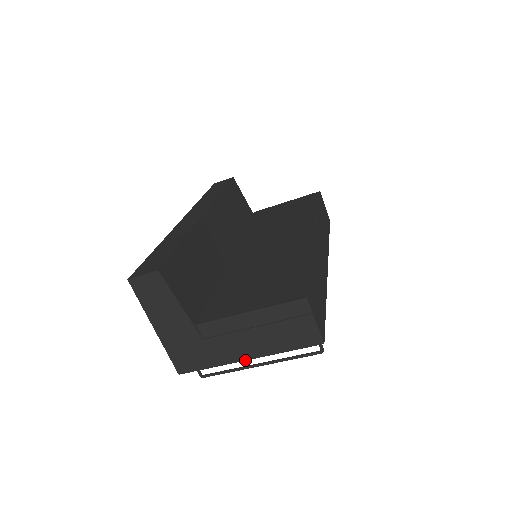
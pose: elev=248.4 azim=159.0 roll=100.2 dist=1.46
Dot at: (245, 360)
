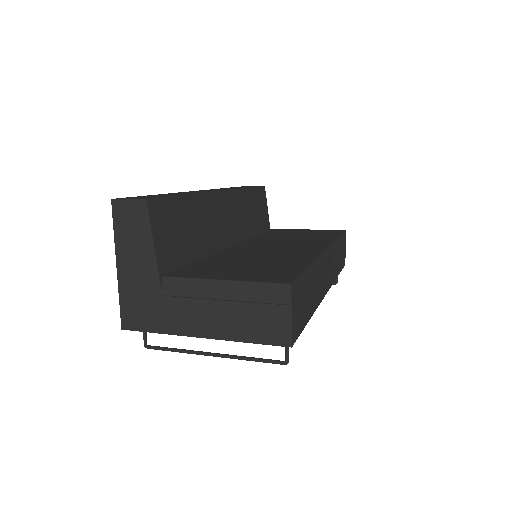
Dot at: (198, 337)
